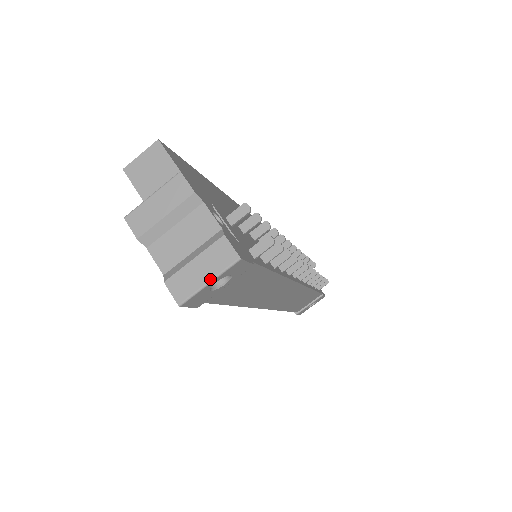
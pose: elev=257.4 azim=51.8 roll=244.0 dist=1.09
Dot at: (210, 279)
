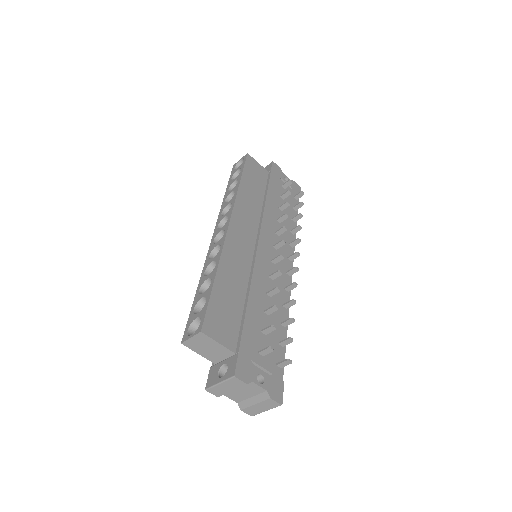
Dot at: (267, 410)
